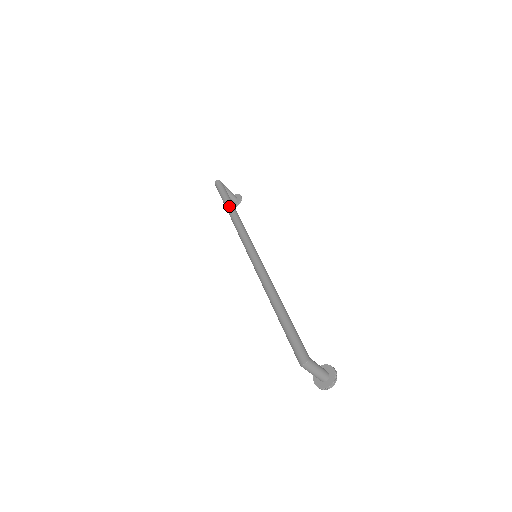
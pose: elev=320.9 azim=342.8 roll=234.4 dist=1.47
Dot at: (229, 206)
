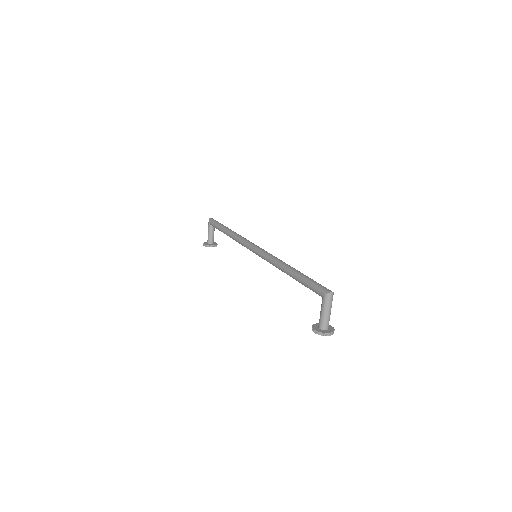
Dot at: occluded
